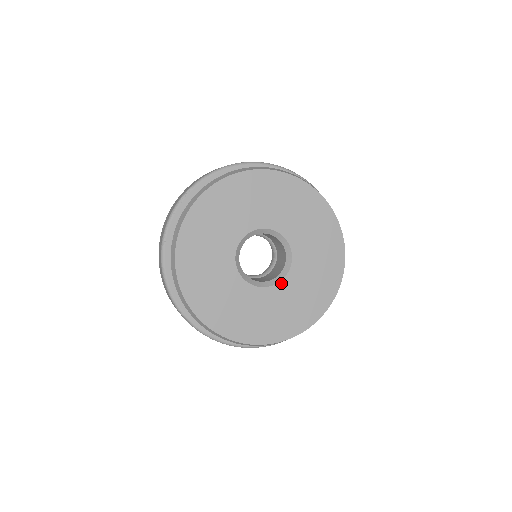
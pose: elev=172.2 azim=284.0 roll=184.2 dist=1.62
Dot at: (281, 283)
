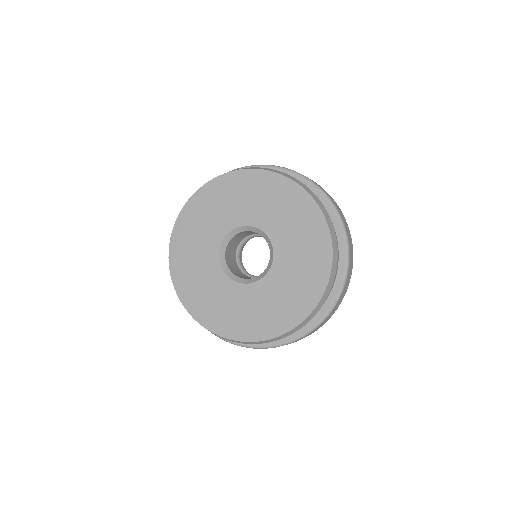
Dot at: (267, 276)
